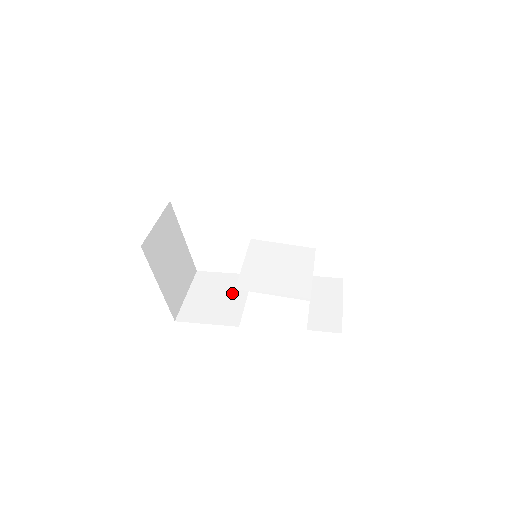
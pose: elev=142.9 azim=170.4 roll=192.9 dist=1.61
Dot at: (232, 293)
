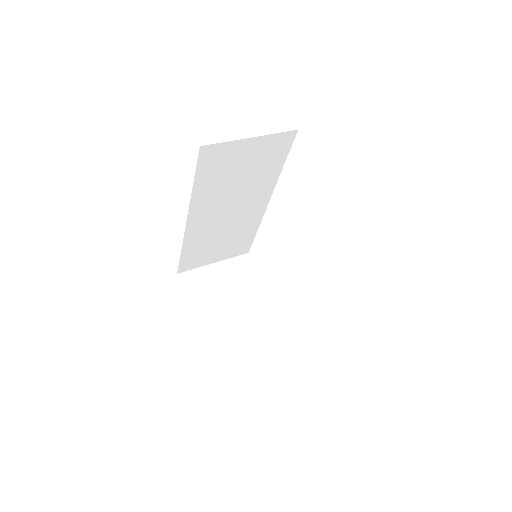
Dot at: occluded
